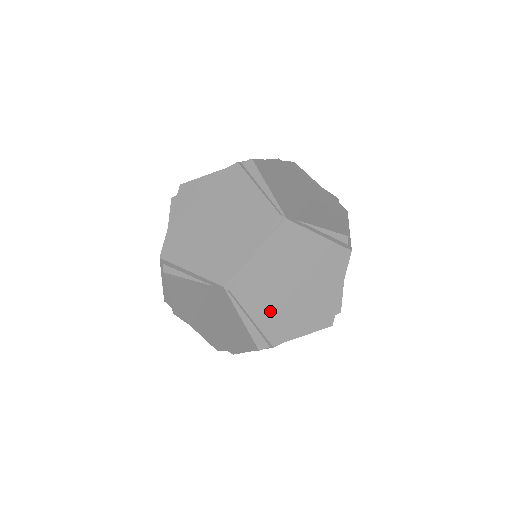
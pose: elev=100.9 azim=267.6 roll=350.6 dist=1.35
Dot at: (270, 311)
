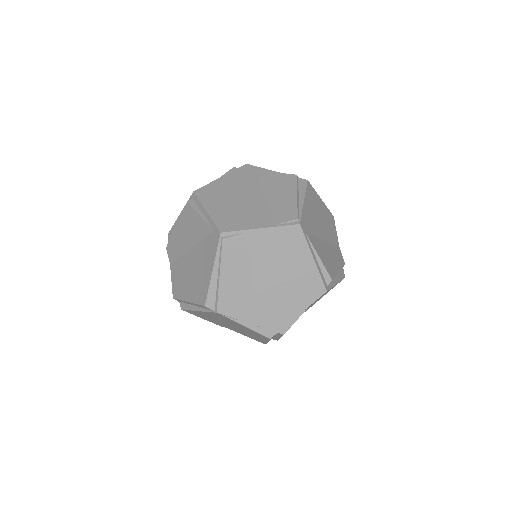
Dot at: (237, 282)
